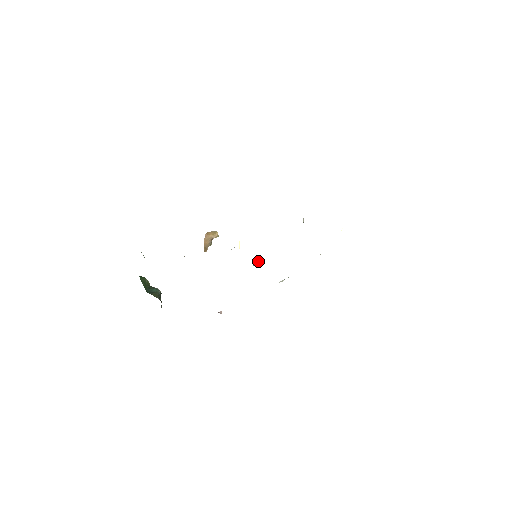
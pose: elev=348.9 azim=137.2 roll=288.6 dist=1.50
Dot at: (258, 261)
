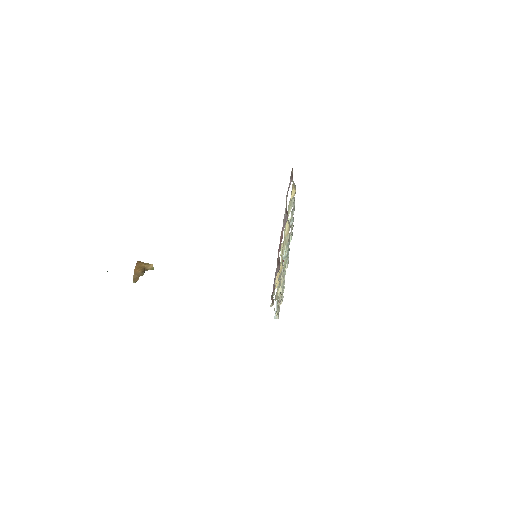
Dot at: occluded
